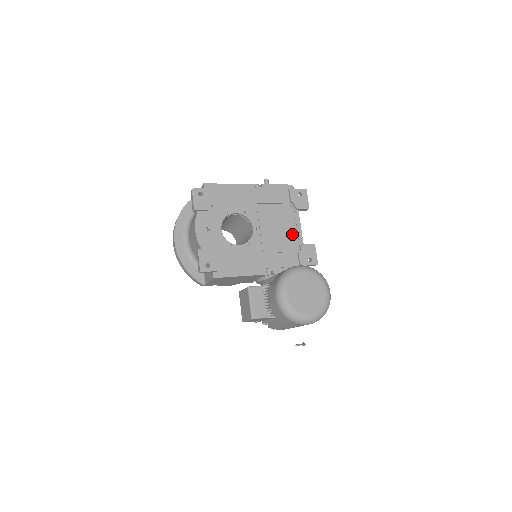
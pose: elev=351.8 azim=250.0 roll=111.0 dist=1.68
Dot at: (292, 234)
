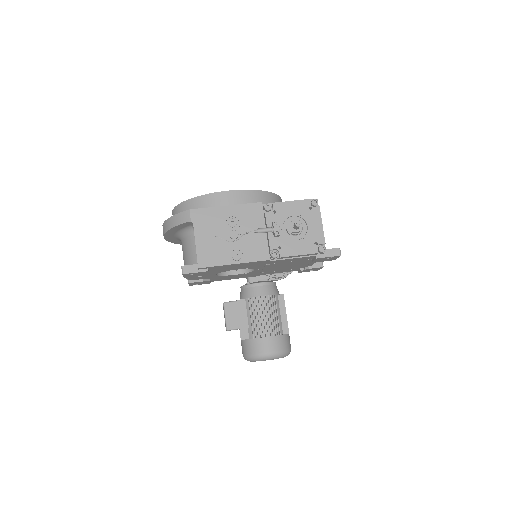
Dot at: occluded
